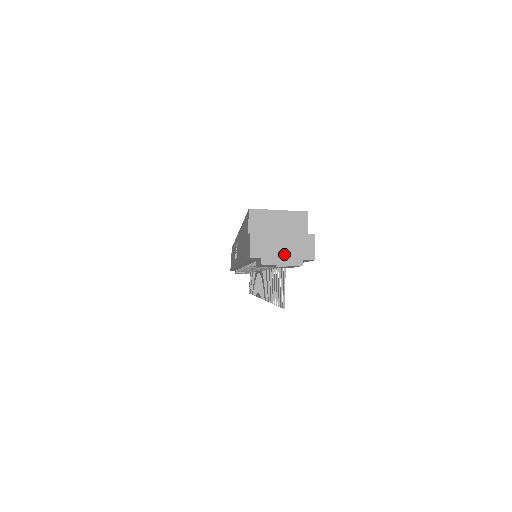
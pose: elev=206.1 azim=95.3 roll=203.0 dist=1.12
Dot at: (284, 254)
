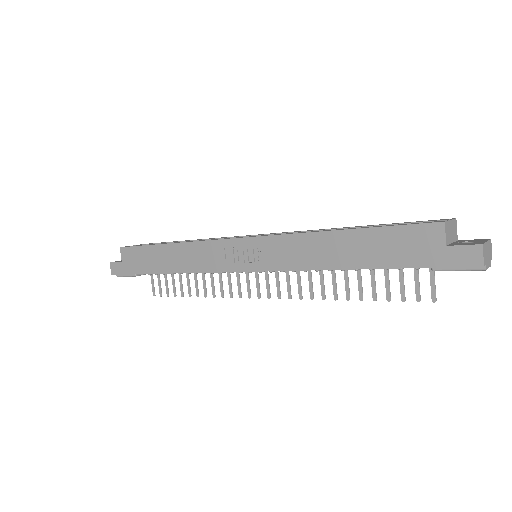
Dot at: (488, 258)
